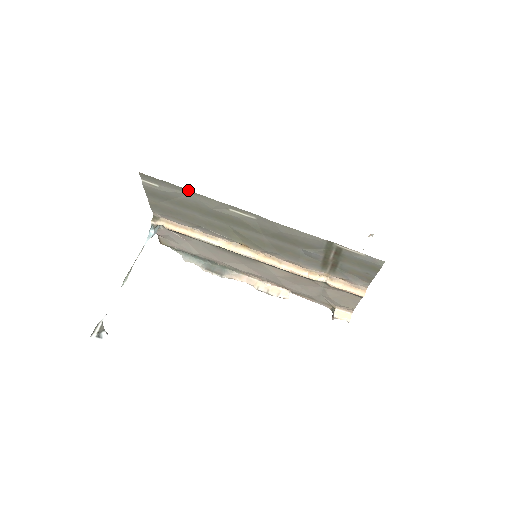
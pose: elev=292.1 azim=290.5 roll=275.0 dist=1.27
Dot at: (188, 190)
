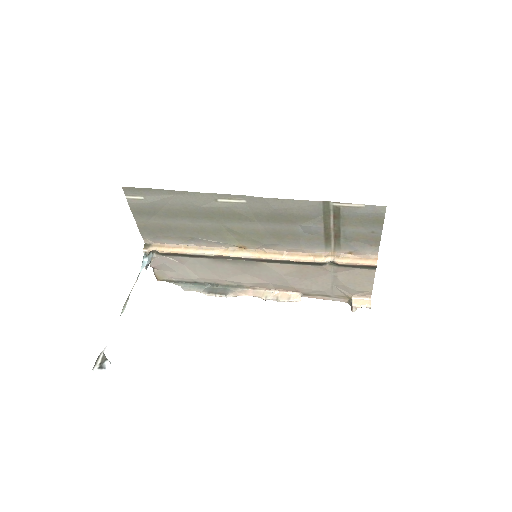
Dot at: (173, 191)
